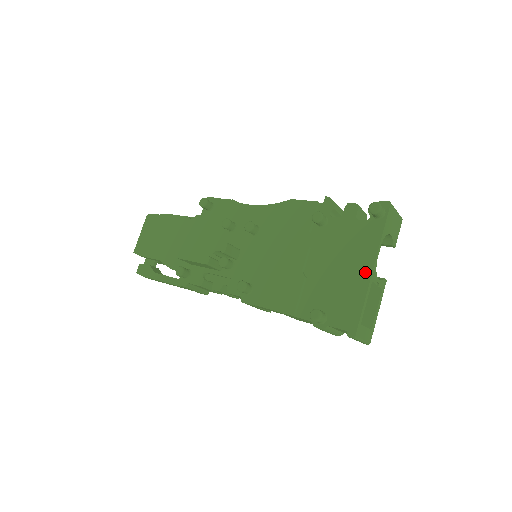
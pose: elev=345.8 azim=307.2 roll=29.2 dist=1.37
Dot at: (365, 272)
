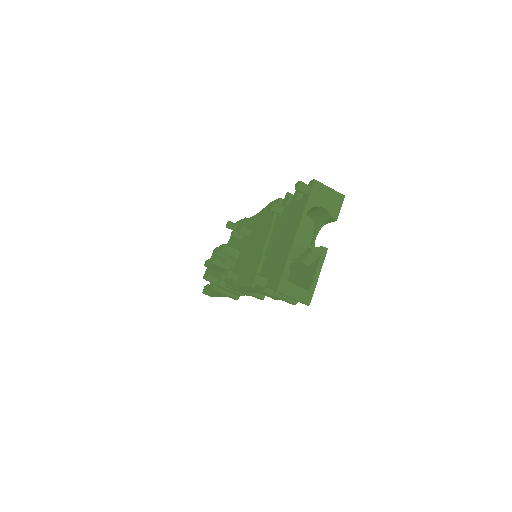
Dot at: (292, 238)
